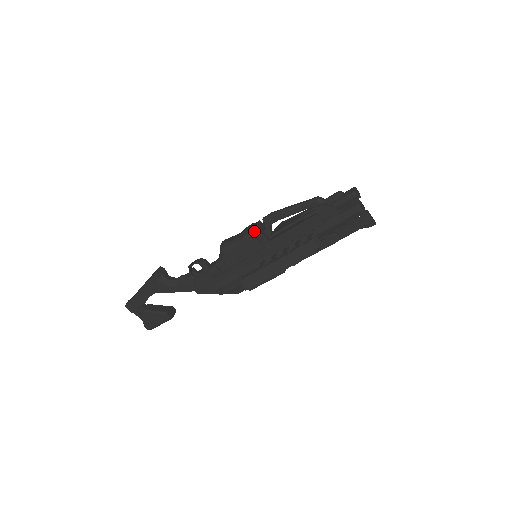
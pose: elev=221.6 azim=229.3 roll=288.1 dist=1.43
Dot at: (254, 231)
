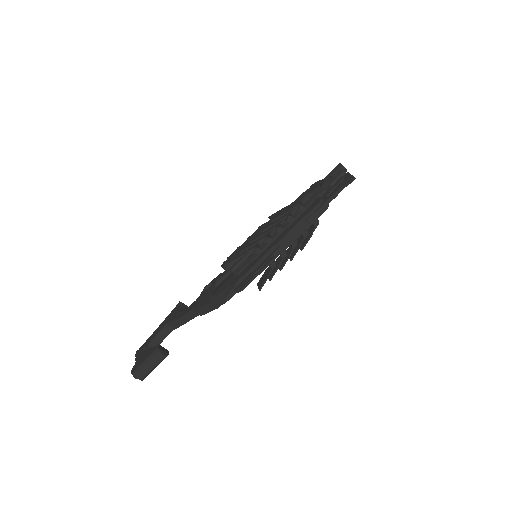
Dot at: occluded
